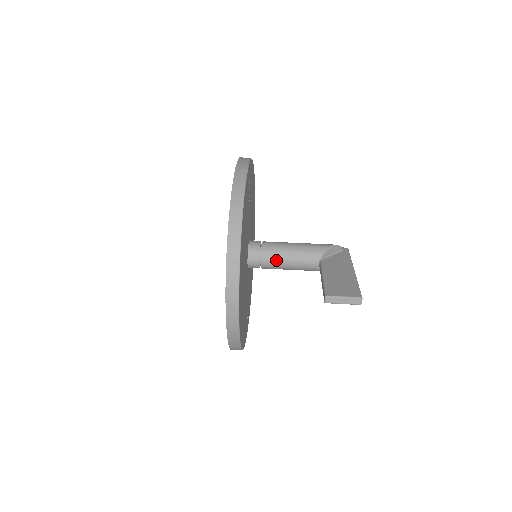
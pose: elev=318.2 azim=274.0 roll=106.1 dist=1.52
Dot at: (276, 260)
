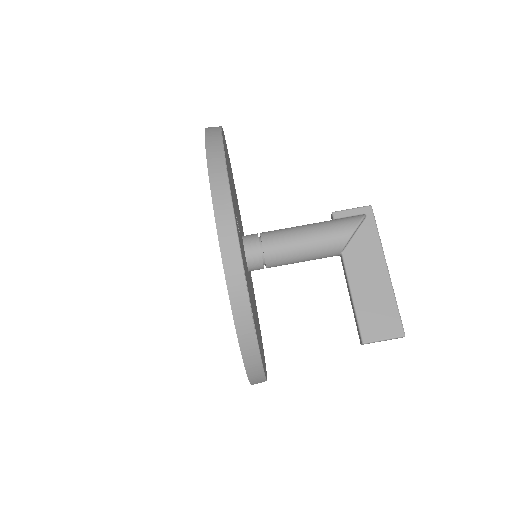
Dot at: (285, 264)
